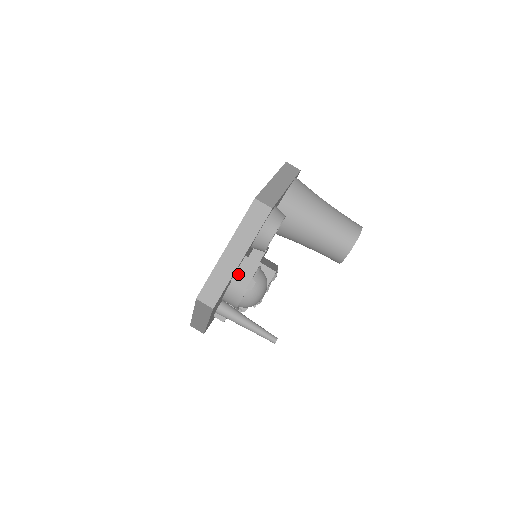
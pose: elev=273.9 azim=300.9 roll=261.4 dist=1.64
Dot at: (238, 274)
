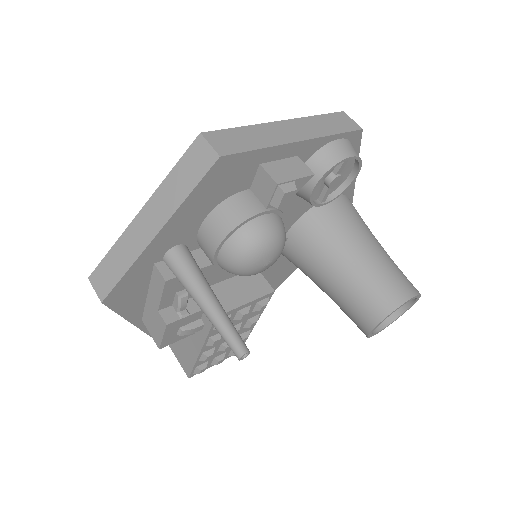
Dot at: (276, 164)
